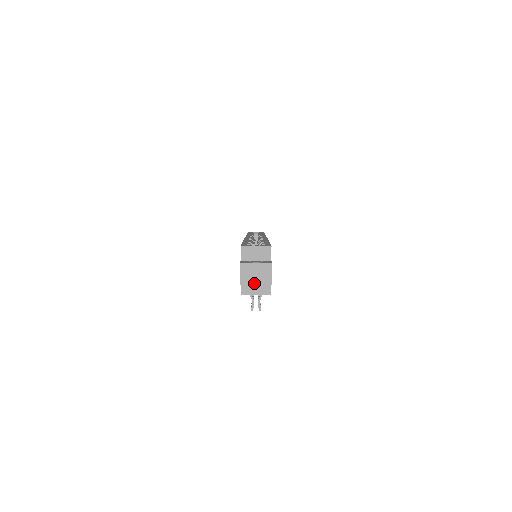
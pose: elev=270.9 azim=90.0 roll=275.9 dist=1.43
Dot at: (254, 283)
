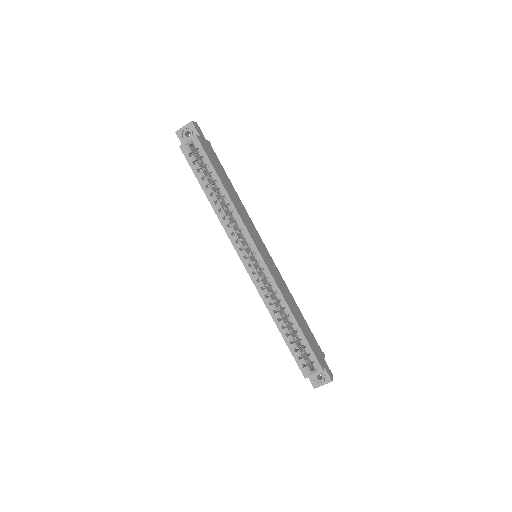
Dot at: occluded
